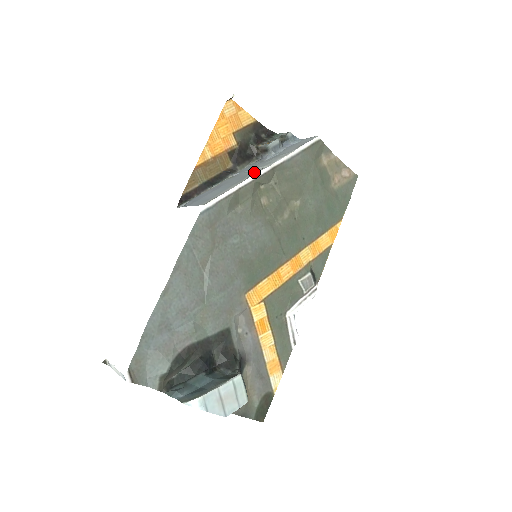
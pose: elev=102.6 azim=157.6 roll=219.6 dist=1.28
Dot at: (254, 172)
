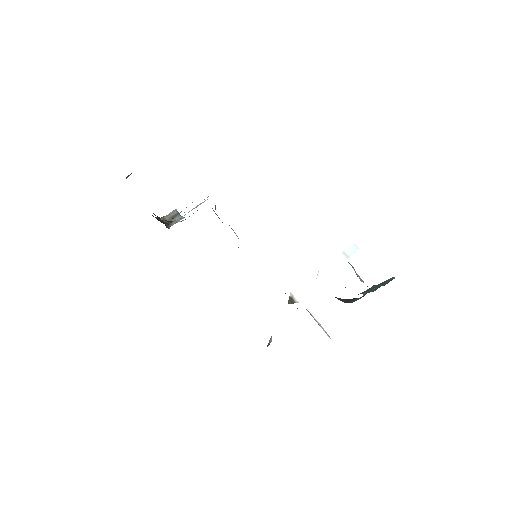
Dot at: occluded
